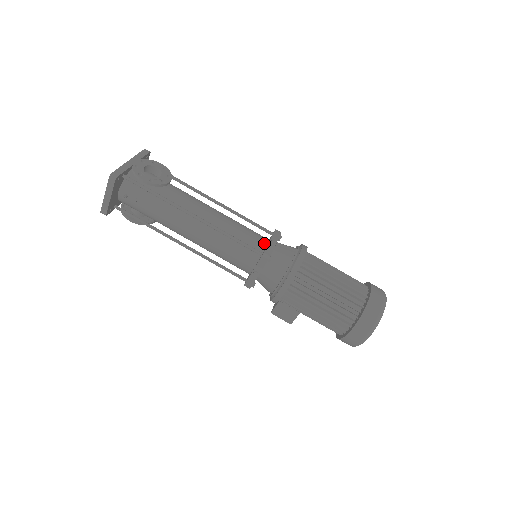
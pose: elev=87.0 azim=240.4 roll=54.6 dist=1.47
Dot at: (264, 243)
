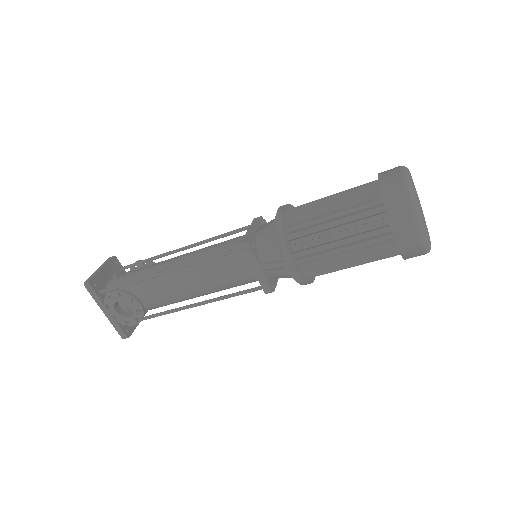
Dot at: (252, 272)
